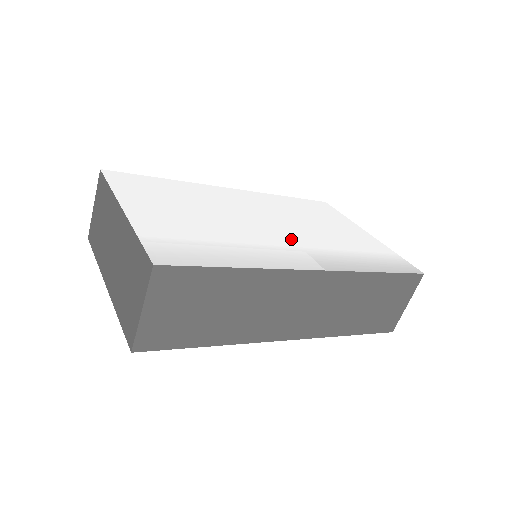
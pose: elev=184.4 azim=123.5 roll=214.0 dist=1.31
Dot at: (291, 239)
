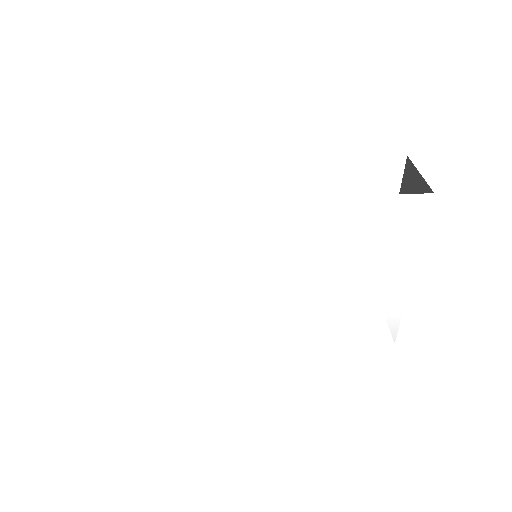
Dot at: (265, 306)
